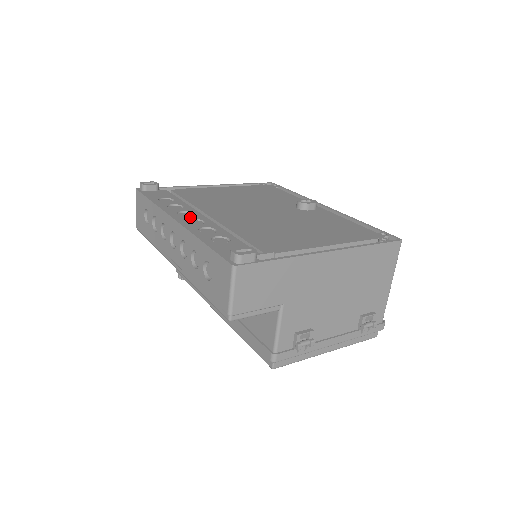
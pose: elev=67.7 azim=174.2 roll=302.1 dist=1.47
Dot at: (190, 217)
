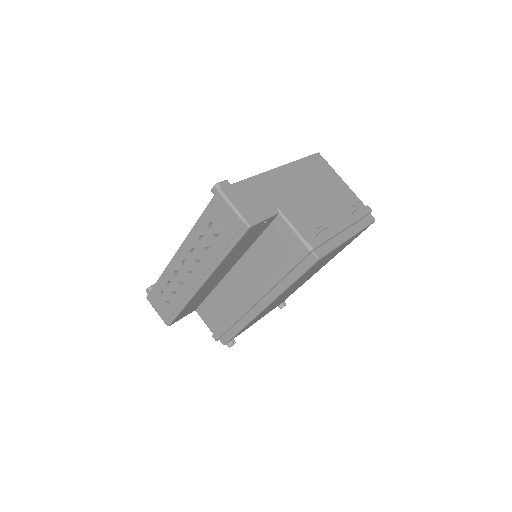
Dot at: occluded
